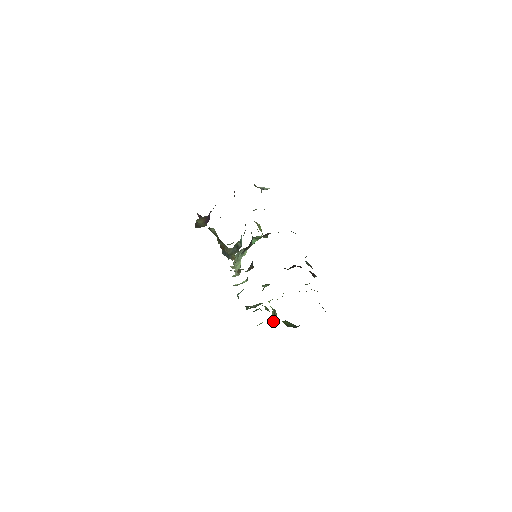
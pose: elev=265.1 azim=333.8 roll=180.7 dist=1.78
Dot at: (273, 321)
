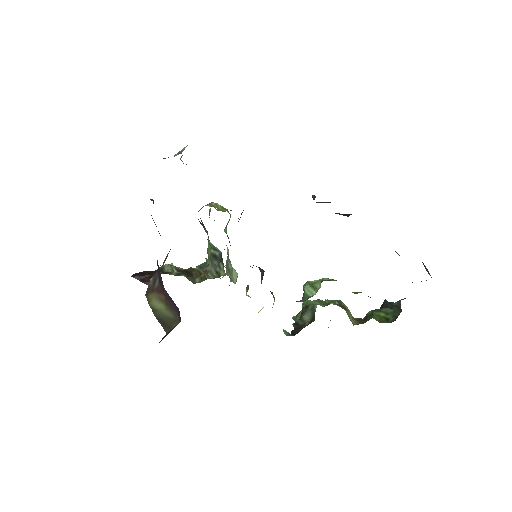
Dot at: (354, 322)
